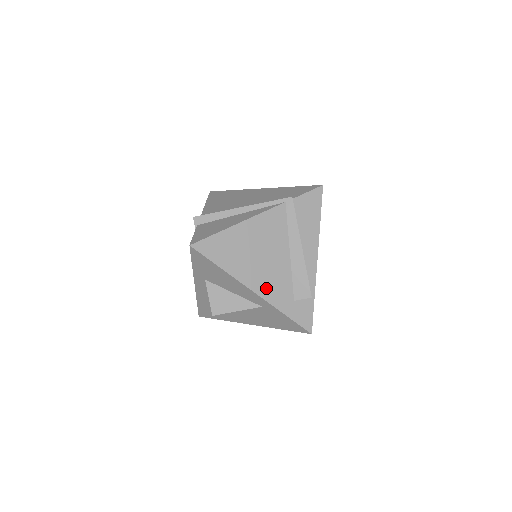
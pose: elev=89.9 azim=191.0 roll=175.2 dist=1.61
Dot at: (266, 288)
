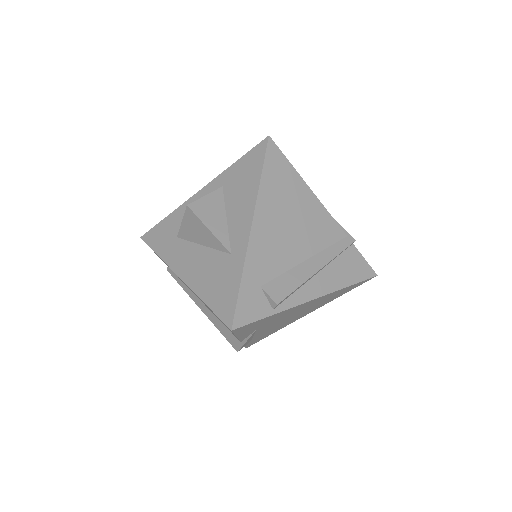
Dot at: (261, 242)
